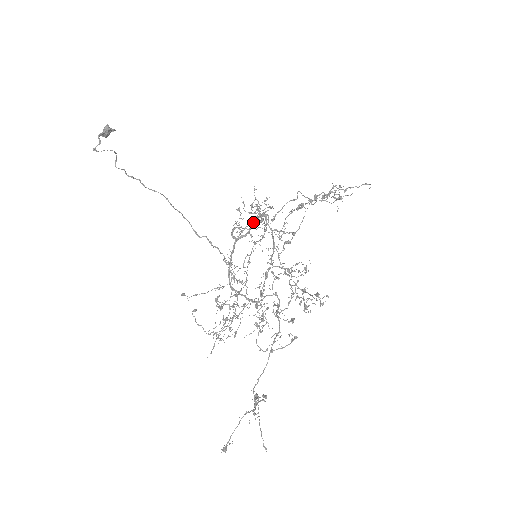
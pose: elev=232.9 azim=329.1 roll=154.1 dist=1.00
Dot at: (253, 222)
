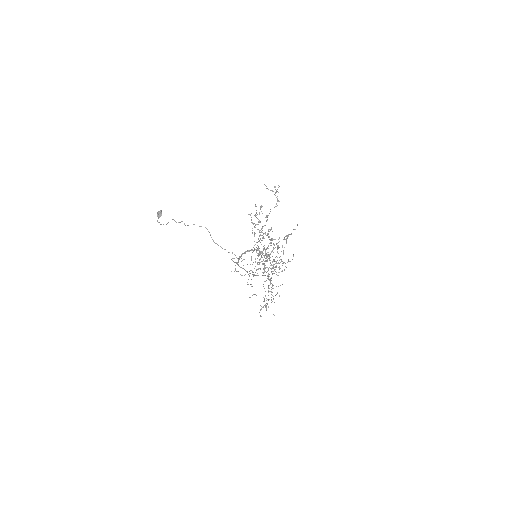
Dot at: (239, 258)
